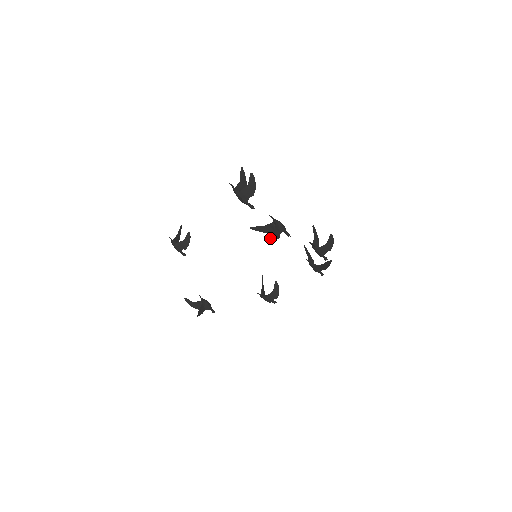
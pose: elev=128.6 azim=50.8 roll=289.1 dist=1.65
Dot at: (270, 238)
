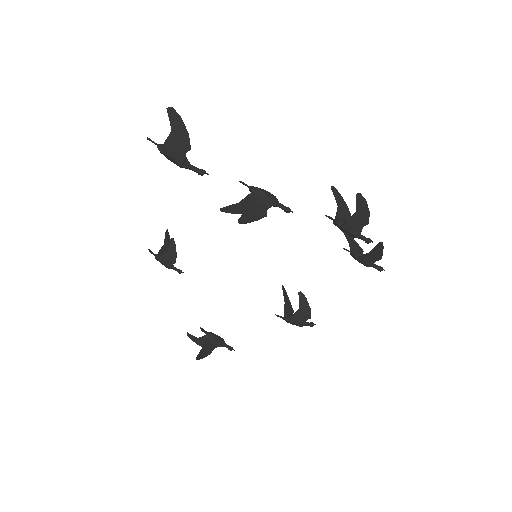
Dot at: (238, 219)
